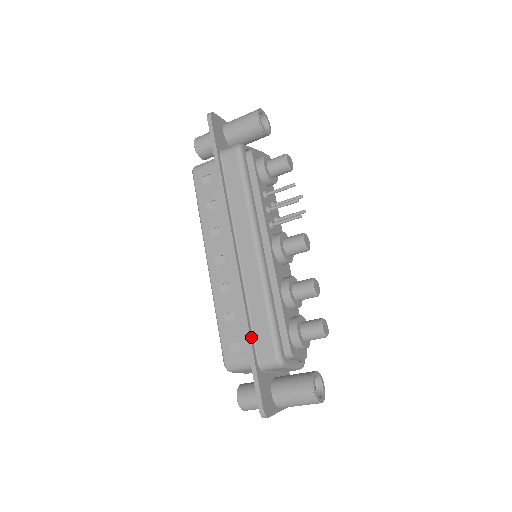
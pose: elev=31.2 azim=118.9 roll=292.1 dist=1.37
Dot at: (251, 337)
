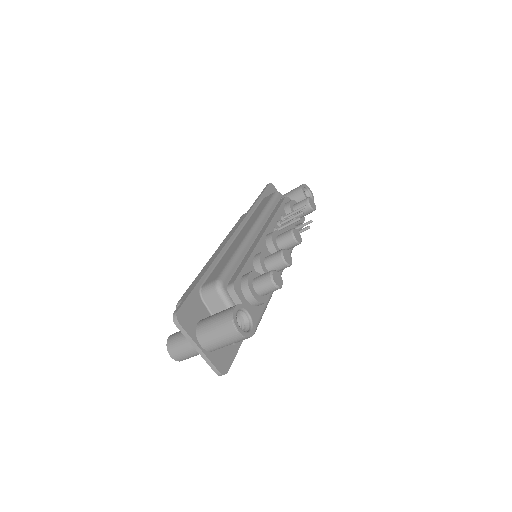
Dot at: (208, 271)
